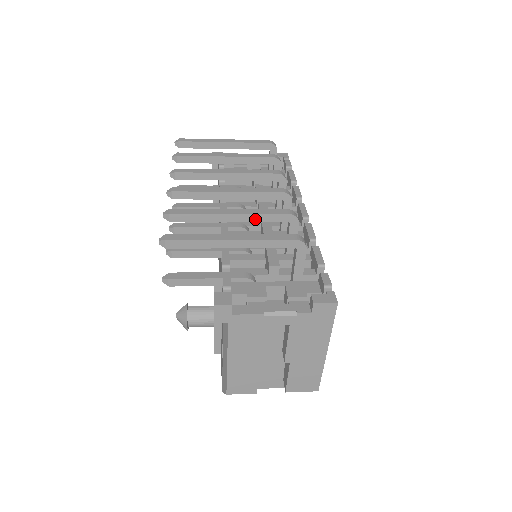
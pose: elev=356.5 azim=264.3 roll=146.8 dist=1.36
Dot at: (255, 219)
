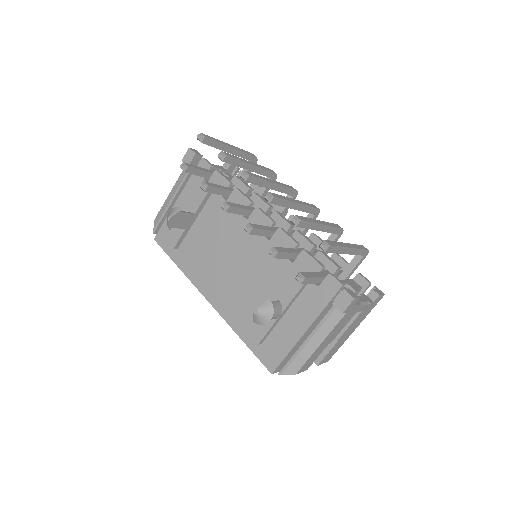
Dot at: (329, 230)
